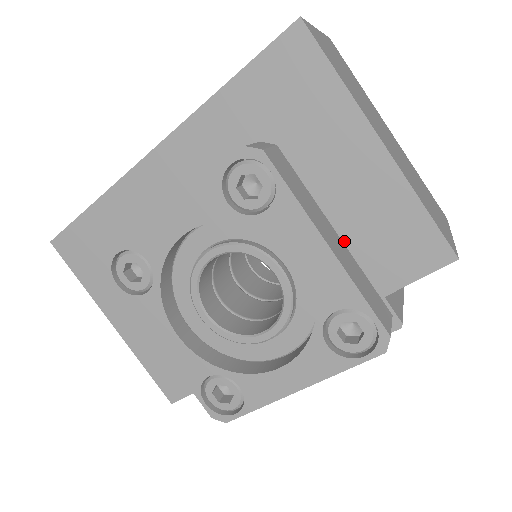
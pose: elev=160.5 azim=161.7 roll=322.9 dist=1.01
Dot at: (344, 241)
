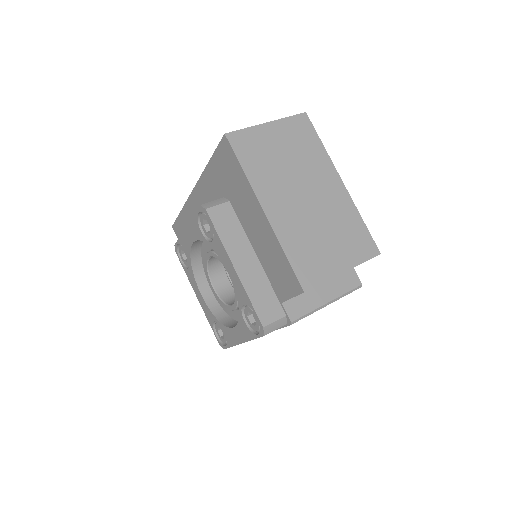
Dot at: (261, 264)
